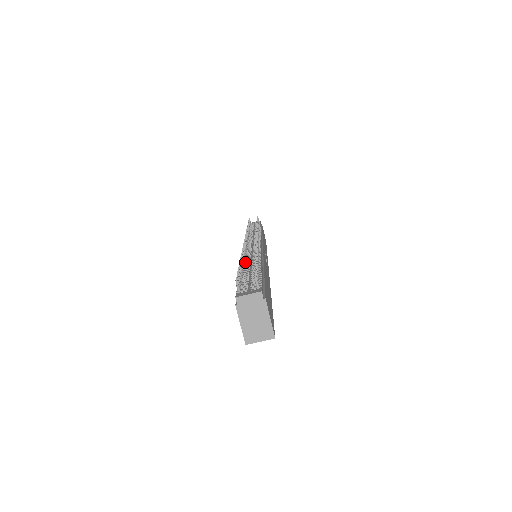
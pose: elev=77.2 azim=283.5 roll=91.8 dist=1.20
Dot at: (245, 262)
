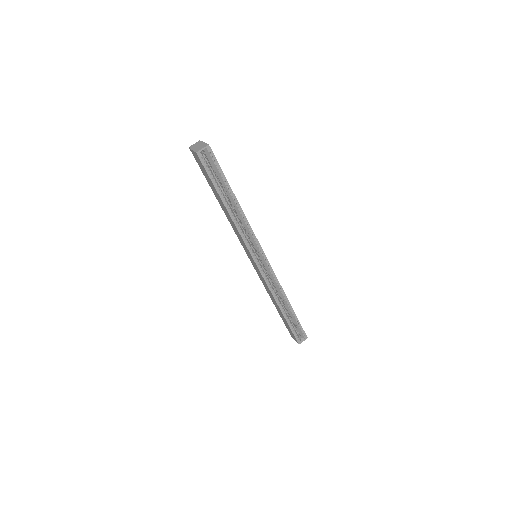
Dot at: occluded
